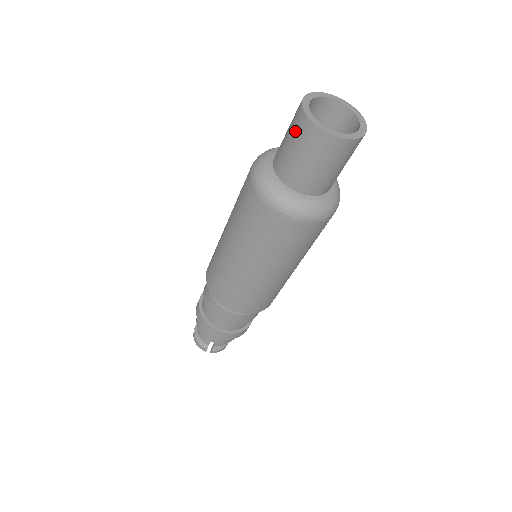
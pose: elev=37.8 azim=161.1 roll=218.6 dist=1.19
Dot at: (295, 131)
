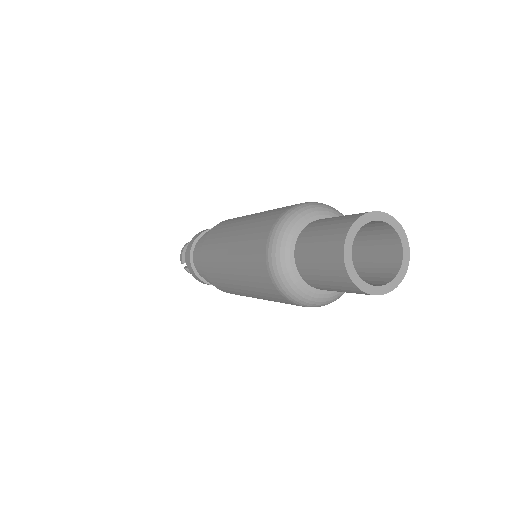
Dot at: (334, 229)
